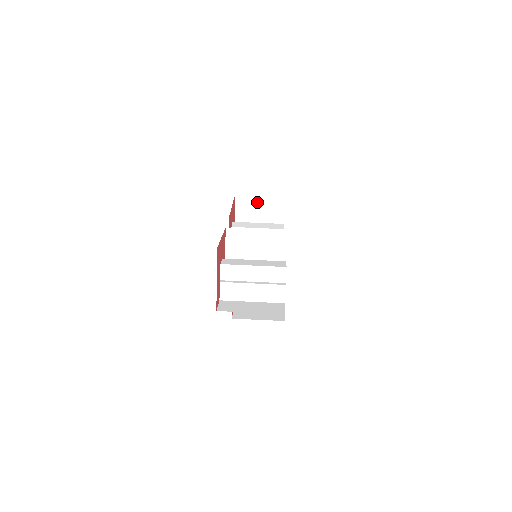
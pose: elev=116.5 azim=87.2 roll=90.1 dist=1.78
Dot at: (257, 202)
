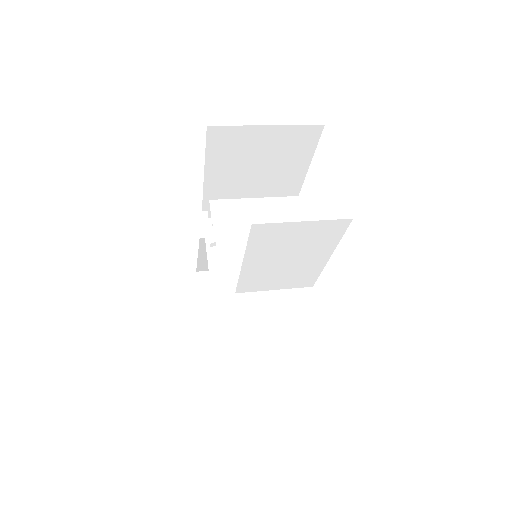
Dot at: occluded
